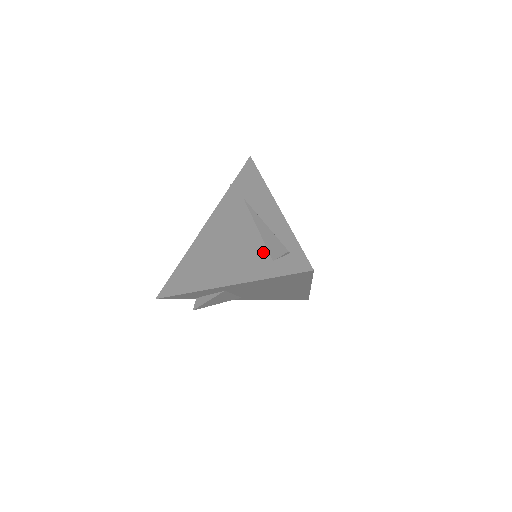
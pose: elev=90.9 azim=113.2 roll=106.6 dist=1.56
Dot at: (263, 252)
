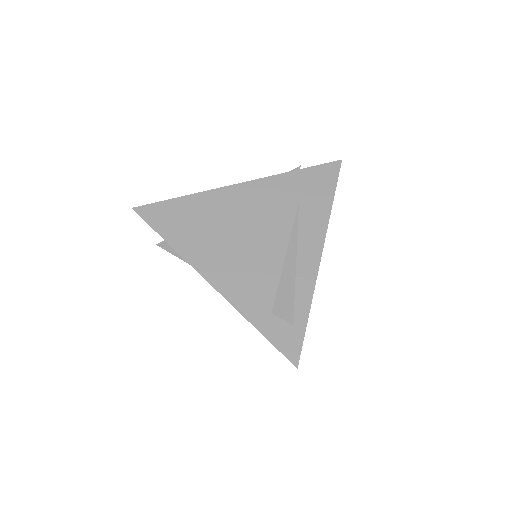
Dot at: (270, 291)
